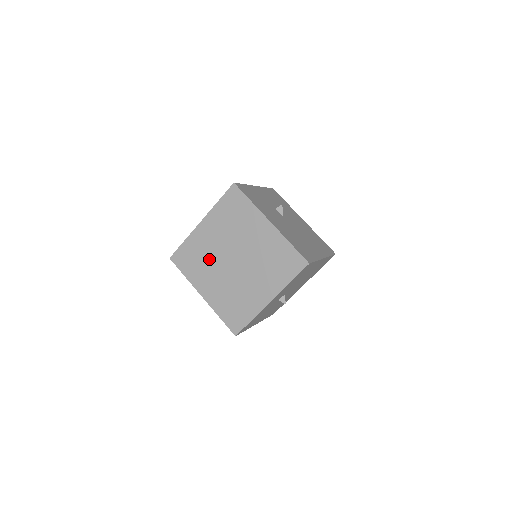
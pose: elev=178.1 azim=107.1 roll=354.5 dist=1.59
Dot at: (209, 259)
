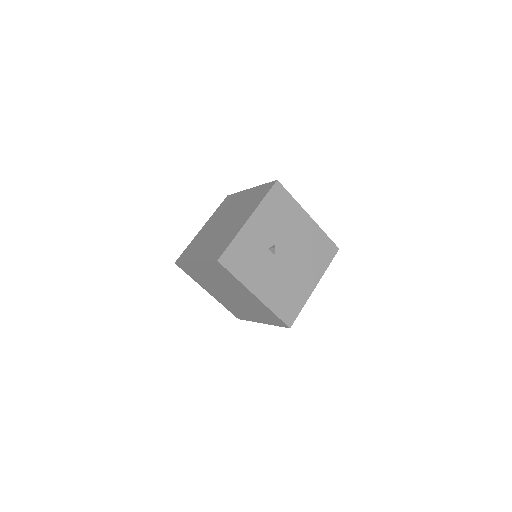
Dot at: (204, 239)
